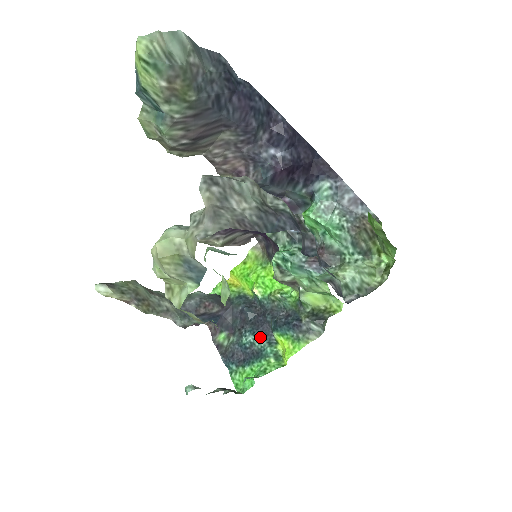
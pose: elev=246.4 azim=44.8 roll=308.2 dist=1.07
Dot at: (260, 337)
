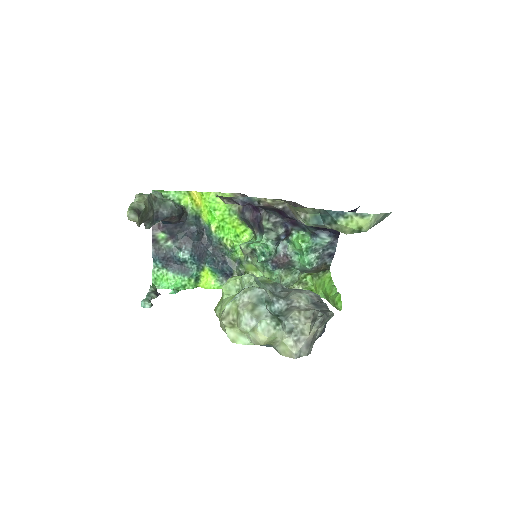
Dot at: (194, 260)
